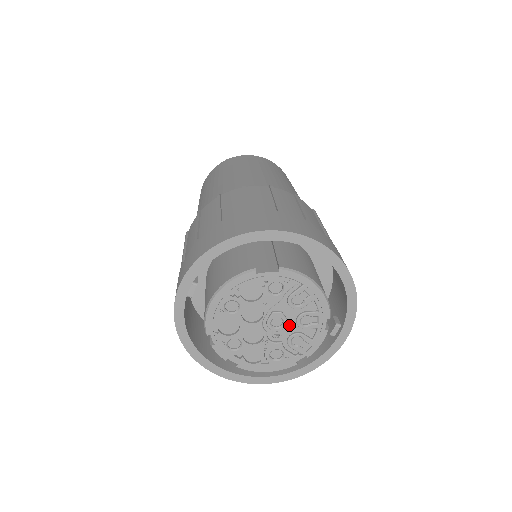
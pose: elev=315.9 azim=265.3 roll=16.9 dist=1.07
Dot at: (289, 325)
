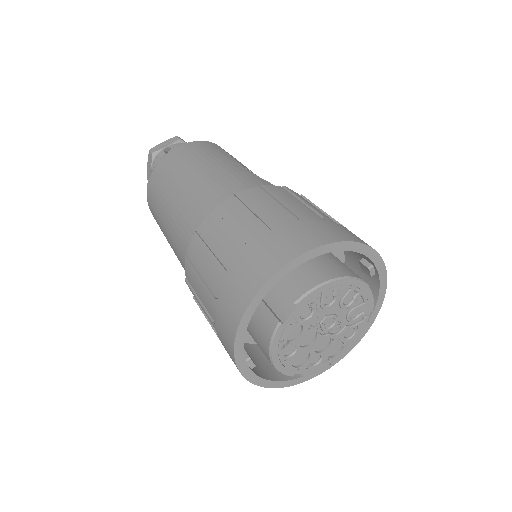
Dot at: (339, 314)
